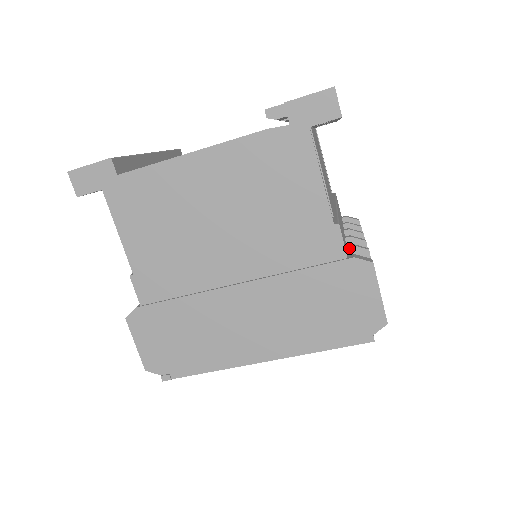
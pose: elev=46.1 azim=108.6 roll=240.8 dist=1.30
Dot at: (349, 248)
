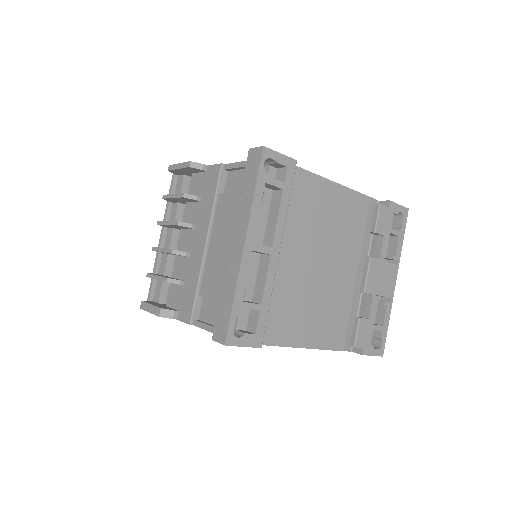
Dot at: occluded
